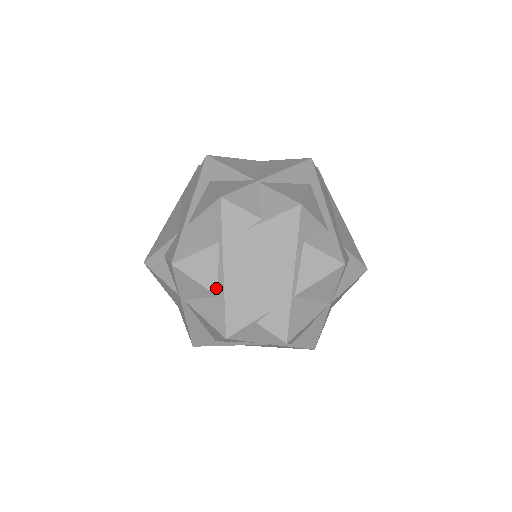
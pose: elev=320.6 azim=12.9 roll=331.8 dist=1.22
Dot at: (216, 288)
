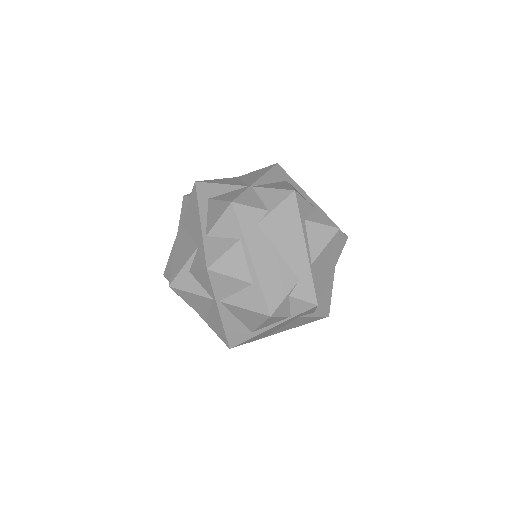
Dot at: (249, 277)
